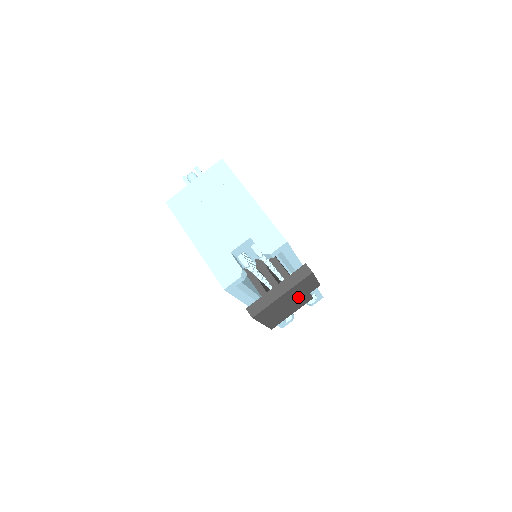
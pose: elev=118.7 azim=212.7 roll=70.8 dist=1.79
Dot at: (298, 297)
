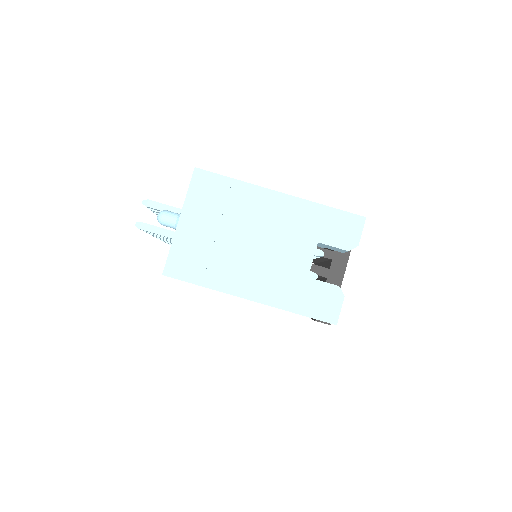
Dot at: occluded
